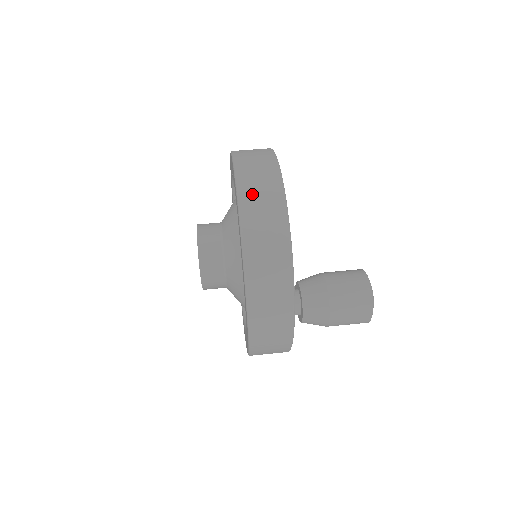
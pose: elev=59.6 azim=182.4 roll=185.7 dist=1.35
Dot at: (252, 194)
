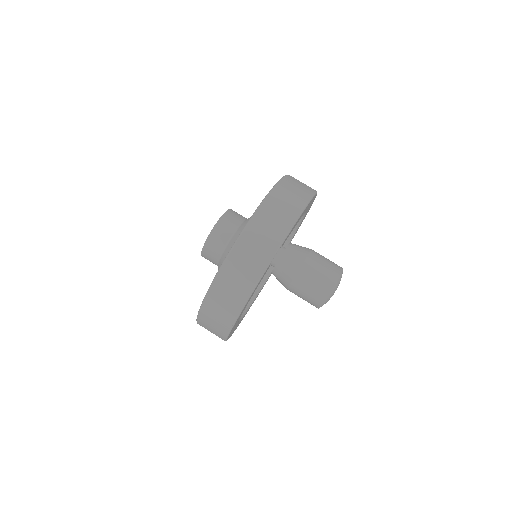
Dot at: (294, 181)
